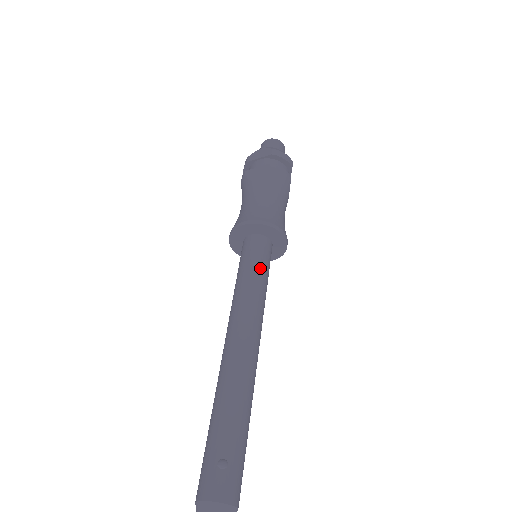
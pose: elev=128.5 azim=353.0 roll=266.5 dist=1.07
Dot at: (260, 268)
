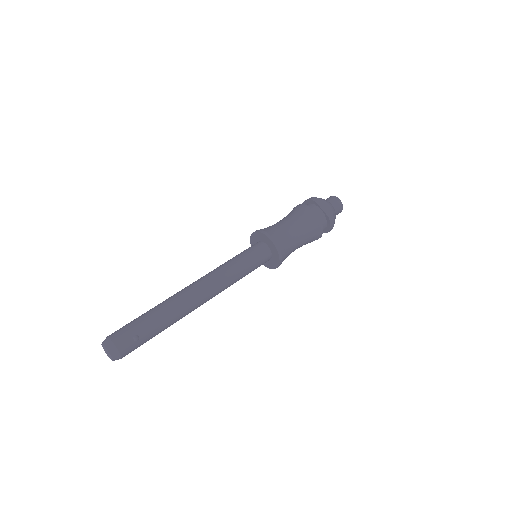
Dot at: (250, 269)
